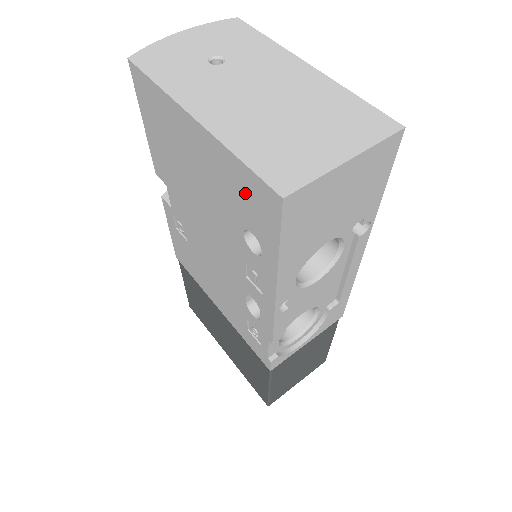
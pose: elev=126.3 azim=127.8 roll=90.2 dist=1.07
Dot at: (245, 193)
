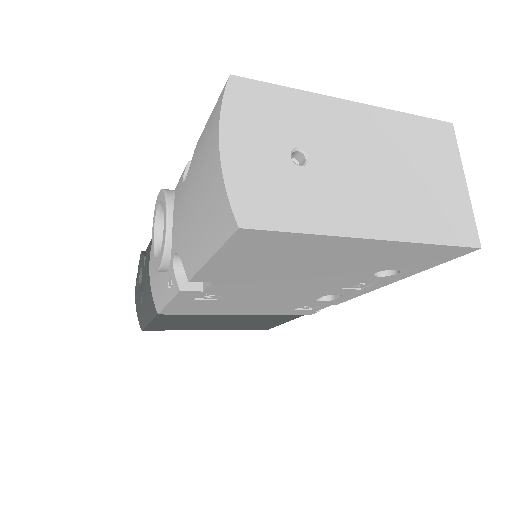
Dot at: (417, 256)
